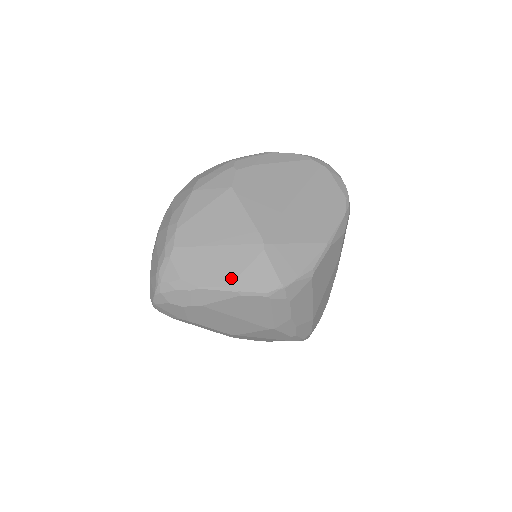
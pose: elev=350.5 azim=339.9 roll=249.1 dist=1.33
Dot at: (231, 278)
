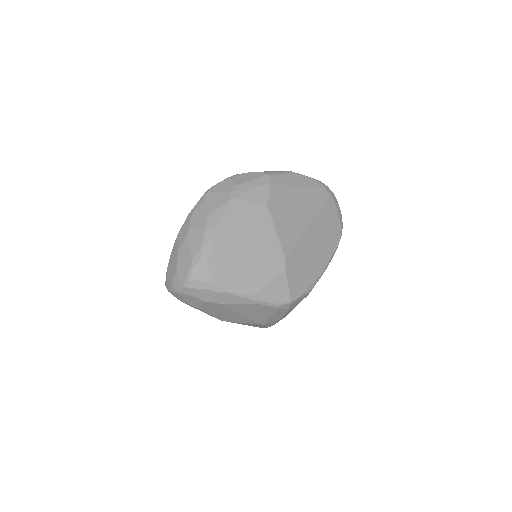
Dot at: (255, 289)
